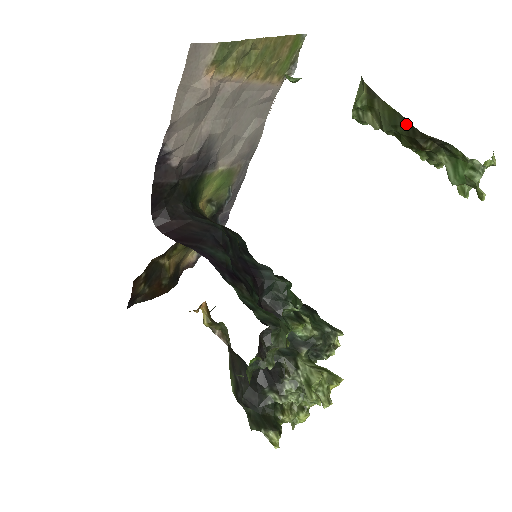
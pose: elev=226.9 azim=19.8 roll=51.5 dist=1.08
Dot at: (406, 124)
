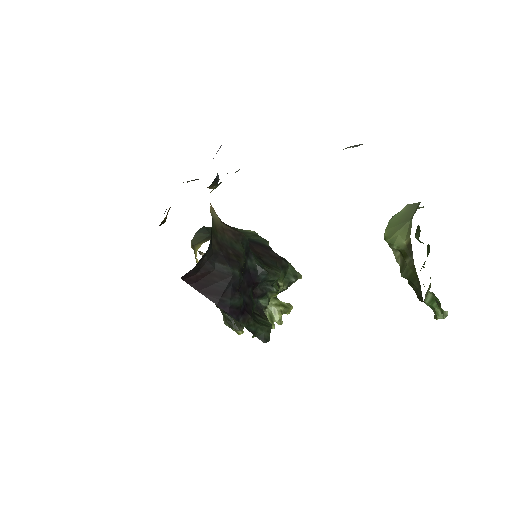
Dot at: (419, 289)
